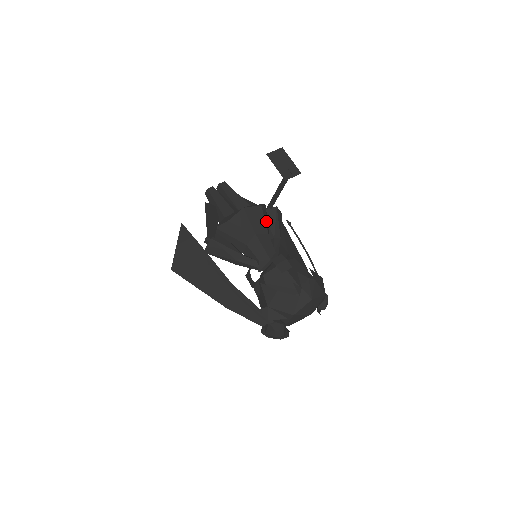
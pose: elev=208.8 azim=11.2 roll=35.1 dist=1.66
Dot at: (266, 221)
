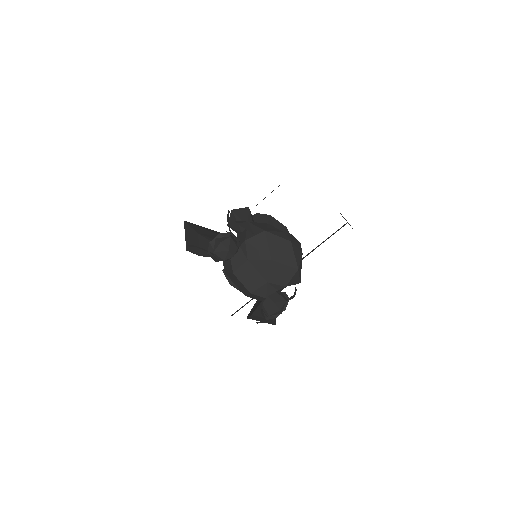
Dot at: occluded
